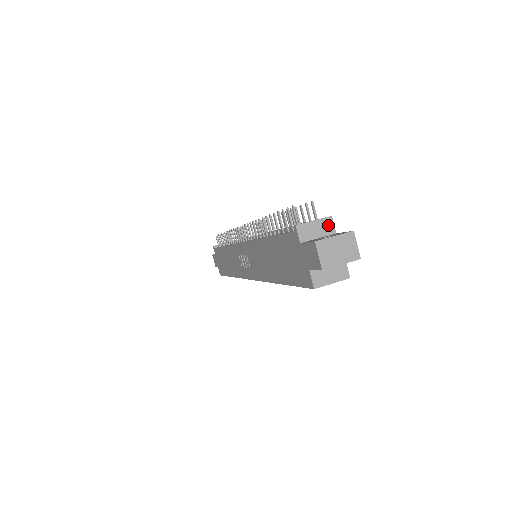
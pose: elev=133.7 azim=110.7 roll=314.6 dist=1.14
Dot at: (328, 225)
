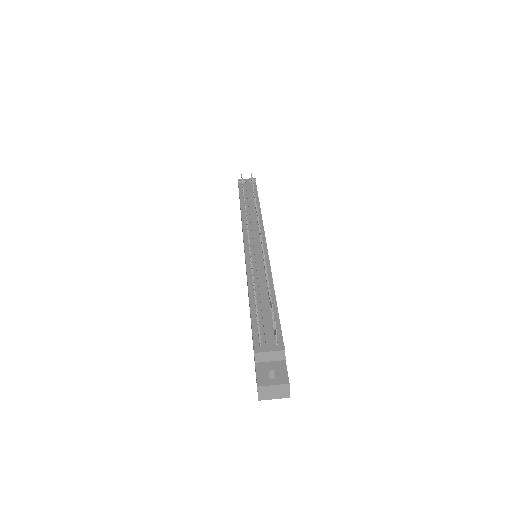
Dot at: (280, 355)
